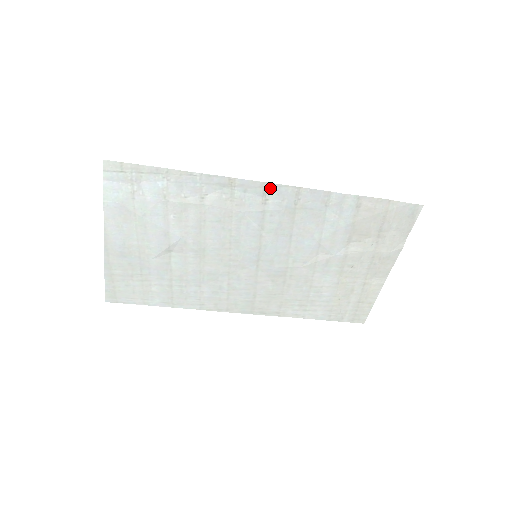
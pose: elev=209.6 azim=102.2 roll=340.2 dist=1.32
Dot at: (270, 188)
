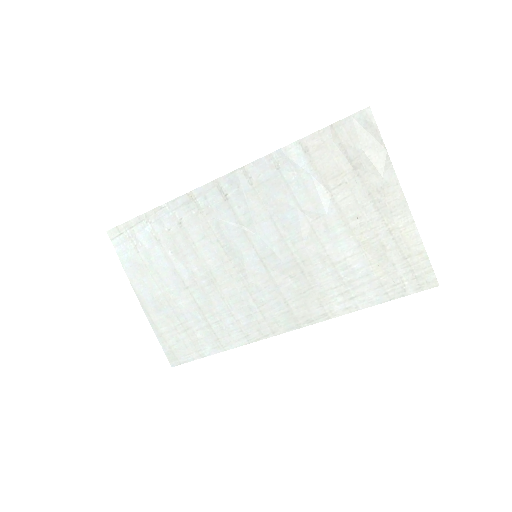
Dot at: (221, 183)
